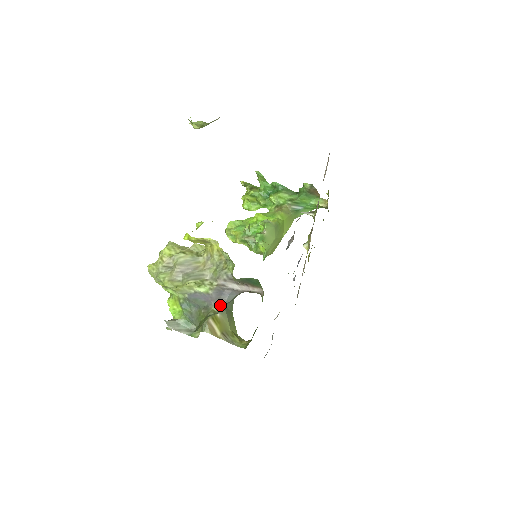
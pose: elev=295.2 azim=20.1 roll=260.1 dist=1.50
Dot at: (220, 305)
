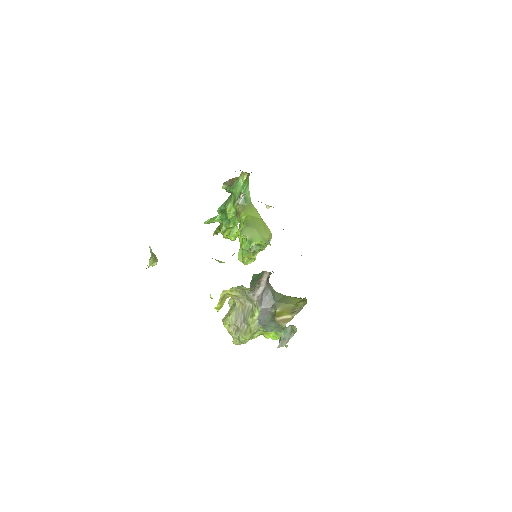
Dot at: (273, 305)
